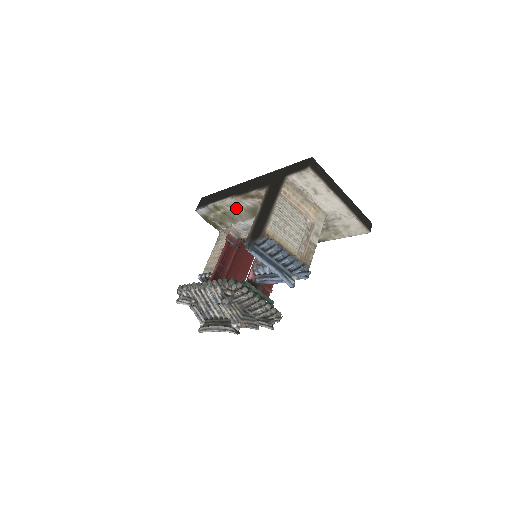
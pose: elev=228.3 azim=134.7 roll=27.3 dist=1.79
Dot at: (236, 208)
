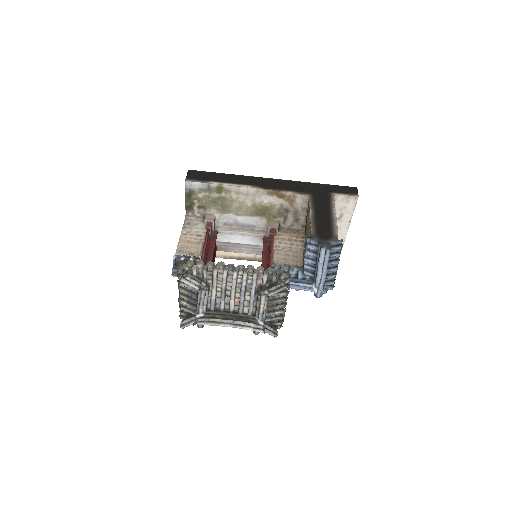
Dot at: (244, 199)
